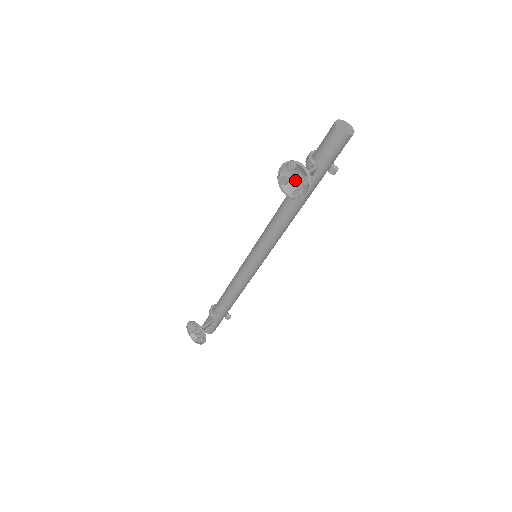
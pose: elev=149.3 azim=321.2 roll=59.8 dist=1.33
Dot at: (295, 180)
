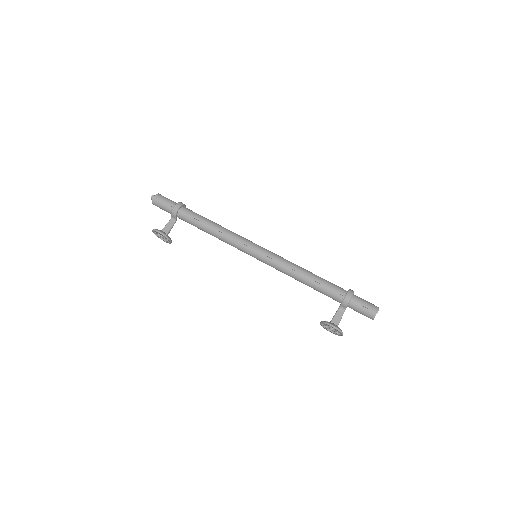
Dot at: (332, 330)
